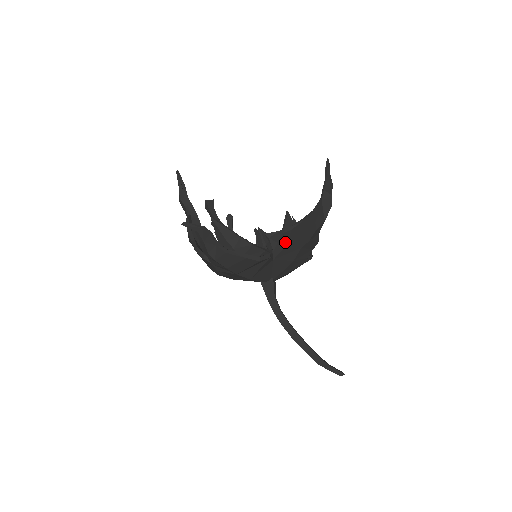
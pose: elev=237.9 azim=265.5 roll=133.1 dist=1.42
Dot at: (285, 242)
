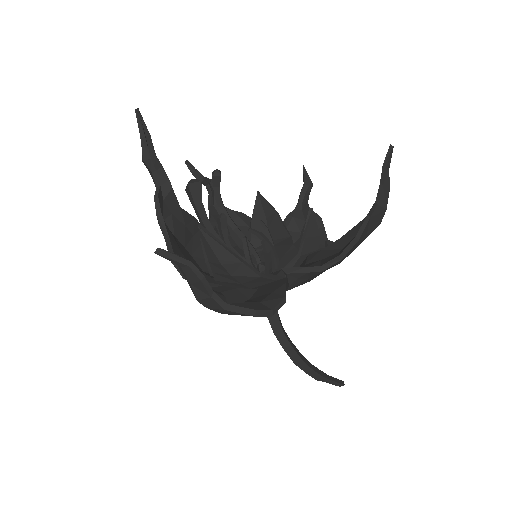
Dot at: (308, 277)
